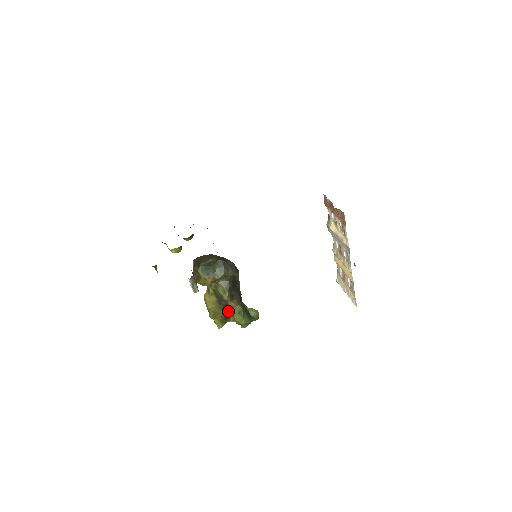
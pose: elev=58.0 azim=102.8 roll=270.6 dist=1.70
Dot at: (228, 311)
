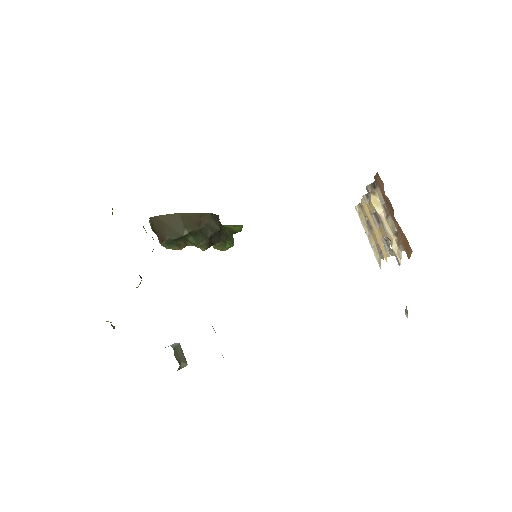
Dot at: occluded
